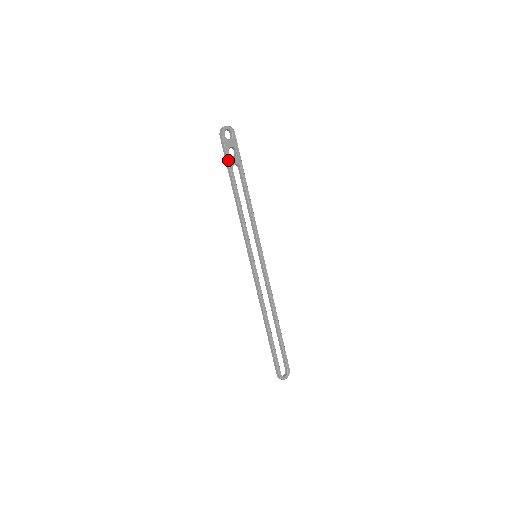
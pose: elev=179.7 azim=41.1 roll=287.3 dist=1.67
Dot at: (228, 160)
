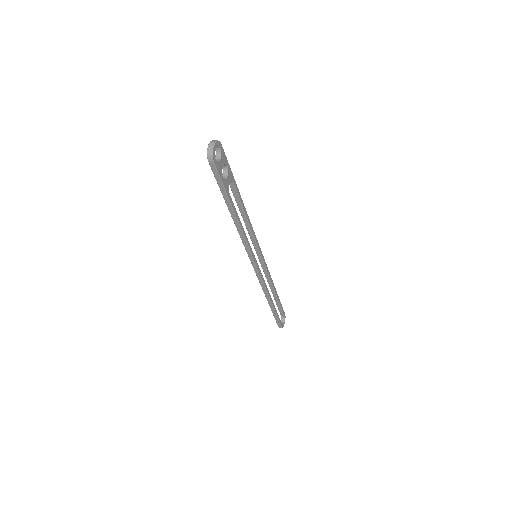
Dot at: (224, 187)
